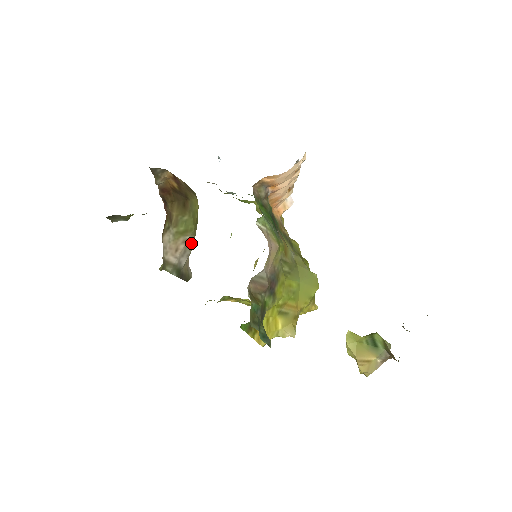
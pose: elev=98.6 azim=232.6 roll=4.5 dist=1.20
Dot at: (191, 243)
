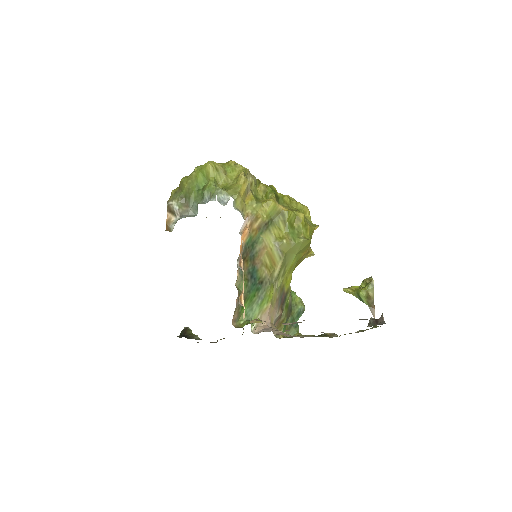
Dot at: occluded
